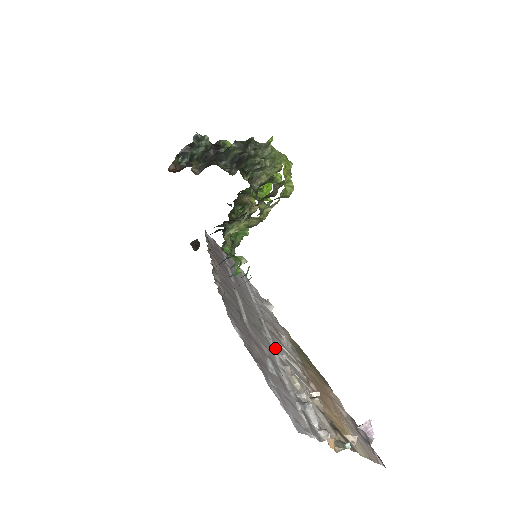
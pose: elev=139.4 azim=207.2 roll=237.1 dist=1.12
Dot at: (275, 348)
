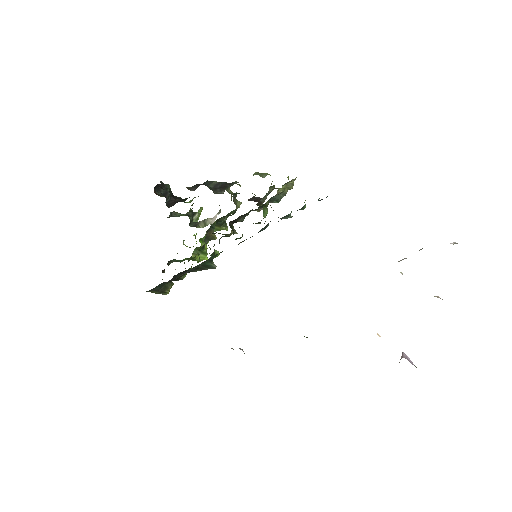
Dot at: occluded
